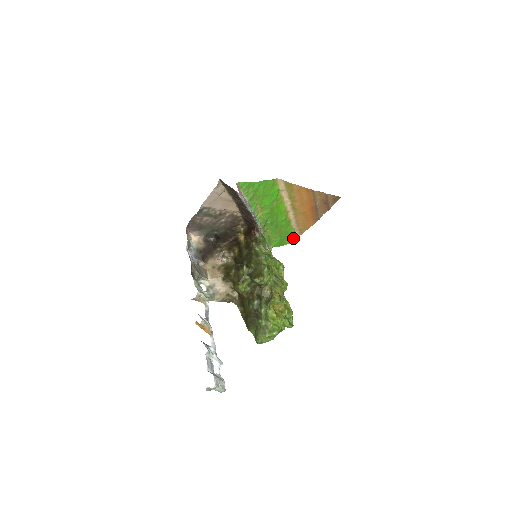
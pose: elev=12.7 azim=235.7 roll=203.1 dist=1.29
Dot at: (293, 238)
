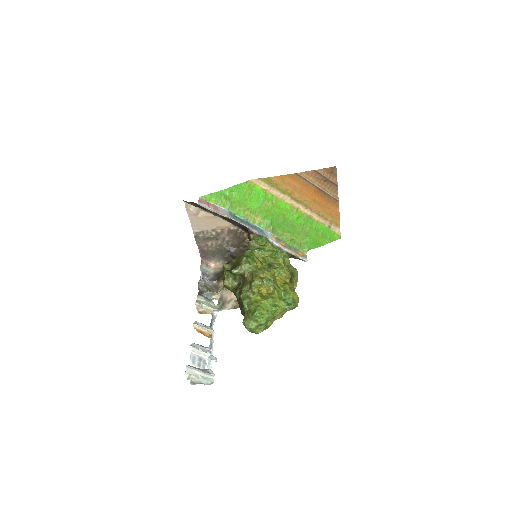
Dot at: (334, 234)
